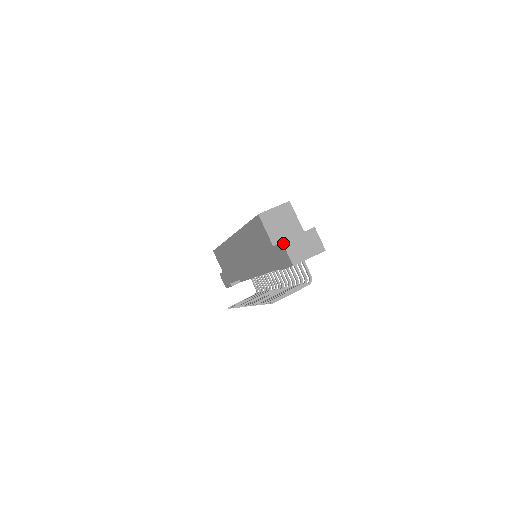
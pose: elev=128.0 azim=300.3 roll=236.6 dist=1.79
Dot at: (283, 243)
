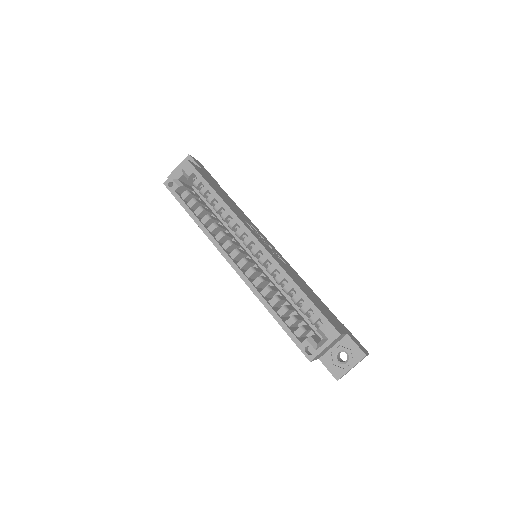
Dot at: occluded
